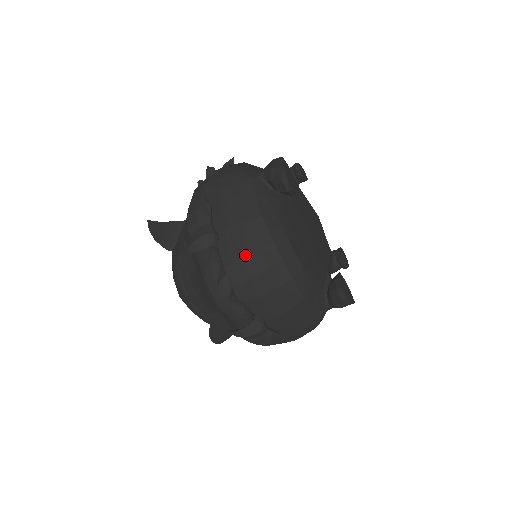
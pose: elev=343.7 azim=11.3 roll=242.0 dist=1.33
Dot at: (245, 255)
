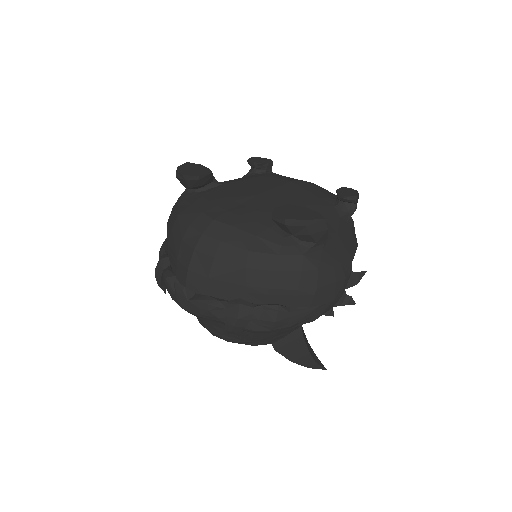
Dot at: (178, 254)
